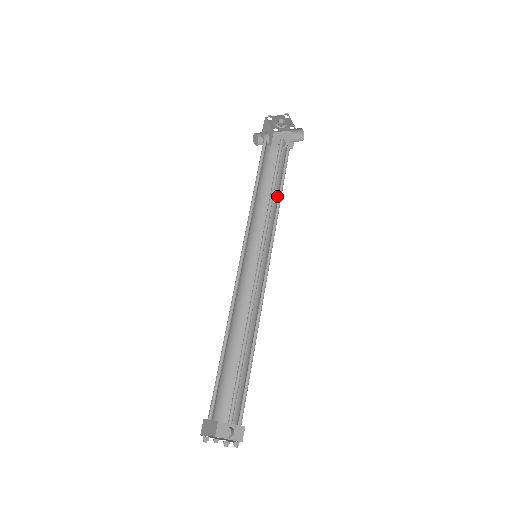
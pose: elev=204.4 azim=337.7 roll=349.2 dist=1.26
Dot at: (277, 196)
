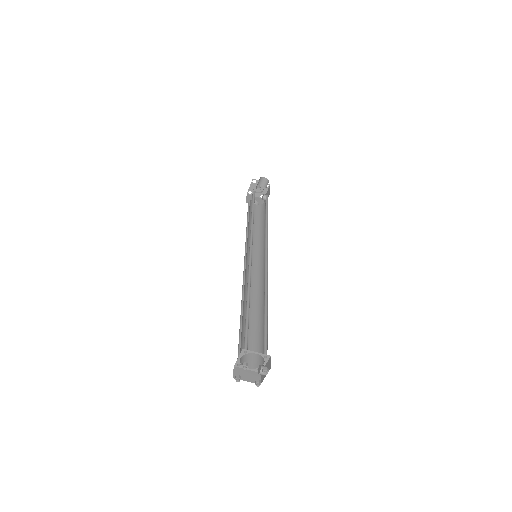
Dot at: (265, 220)
